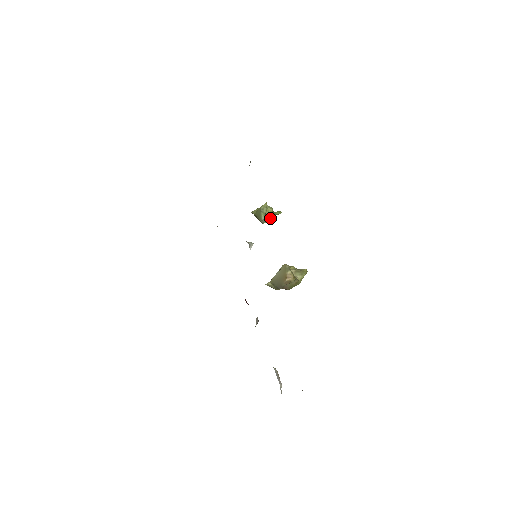
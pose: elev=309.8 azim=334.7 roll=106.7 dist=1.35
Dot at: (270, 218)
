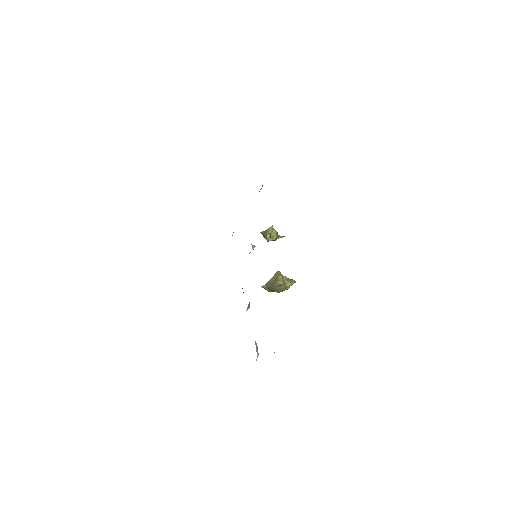
Dot at: (274, 238)
